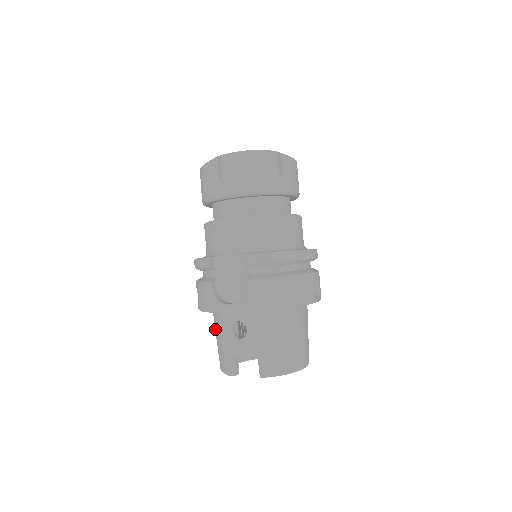
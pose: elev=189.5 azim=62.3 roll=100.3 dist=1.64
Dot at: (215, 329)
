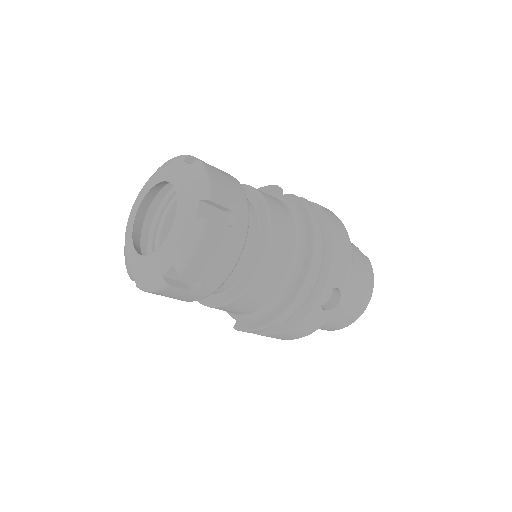
Dot at: occluded
